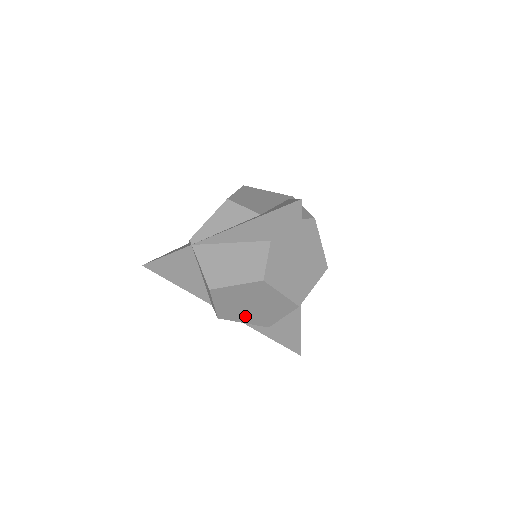
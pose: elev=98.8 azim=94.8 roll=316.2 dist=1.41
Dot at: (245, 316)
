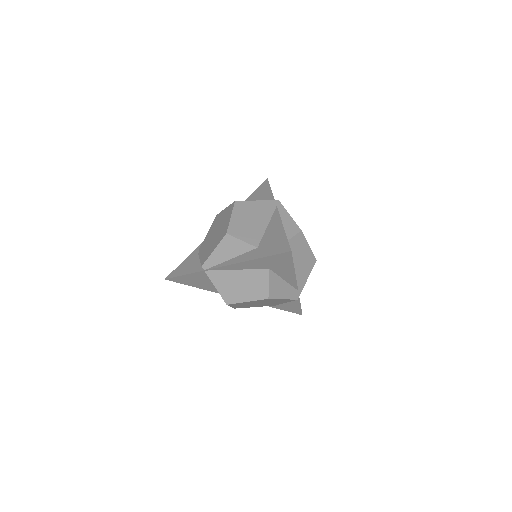
Dot at: occluded
